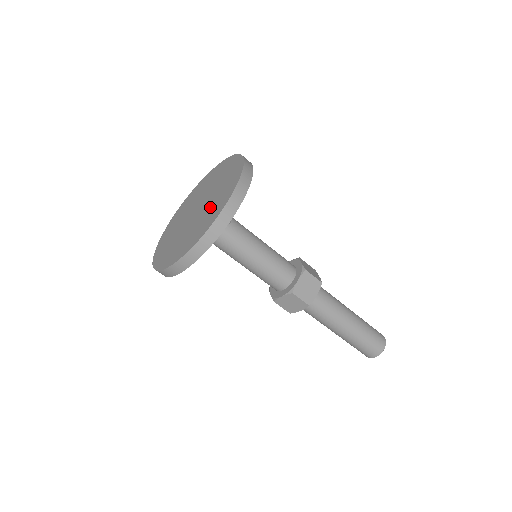
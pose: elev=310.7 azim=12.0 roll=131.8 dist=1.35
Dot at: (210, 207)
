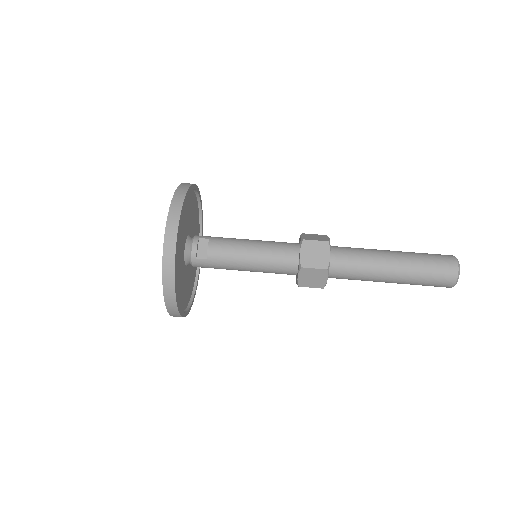
Dot at: occluded
